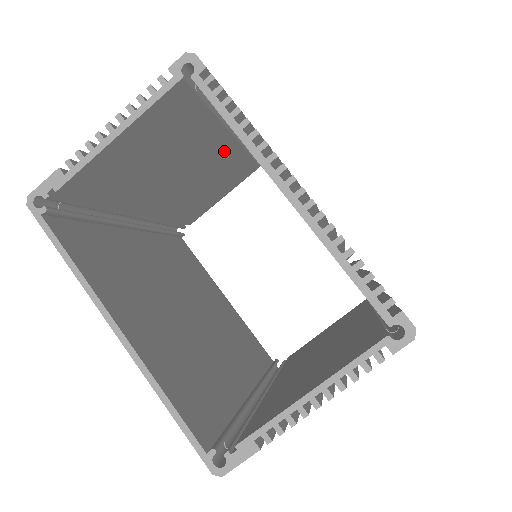
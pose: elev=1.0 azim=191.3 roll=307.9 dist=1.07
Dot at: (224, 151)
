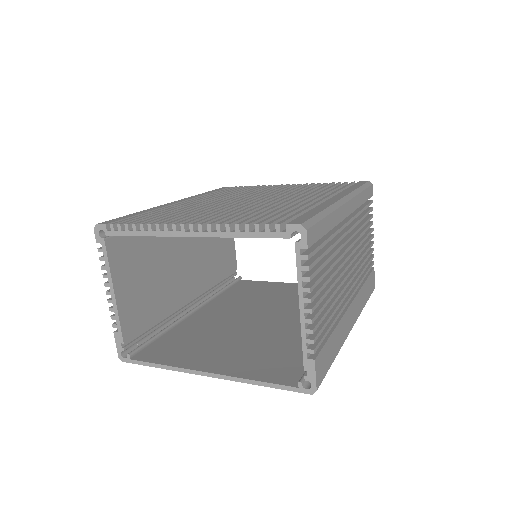
Dot at: occluded
